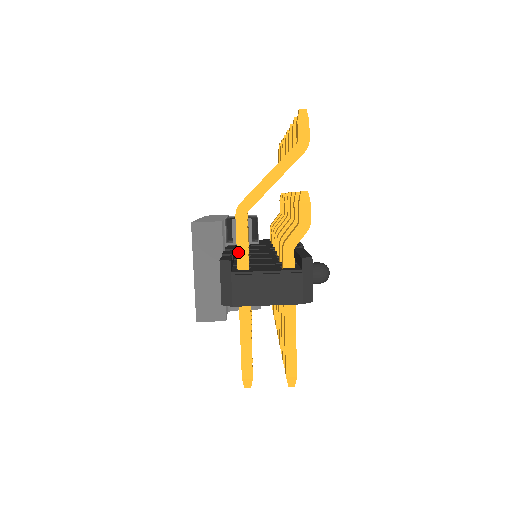
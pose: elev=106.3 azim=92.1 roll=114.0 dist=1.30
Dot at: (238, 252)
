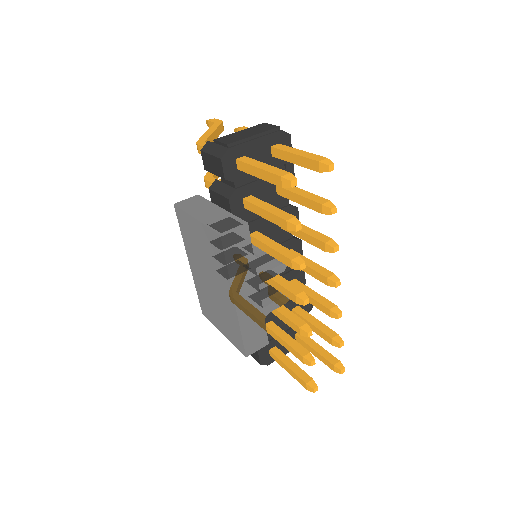
Dot at: occluded
